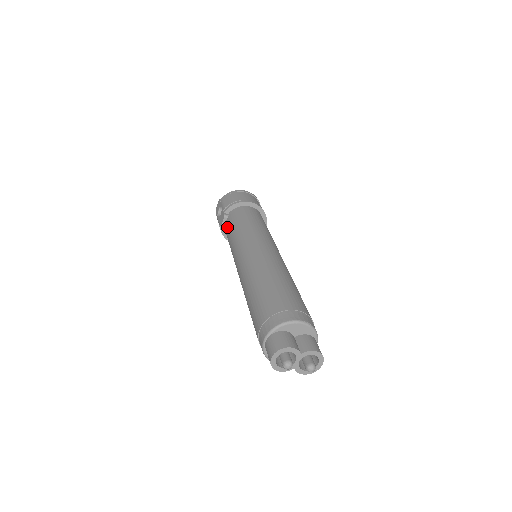
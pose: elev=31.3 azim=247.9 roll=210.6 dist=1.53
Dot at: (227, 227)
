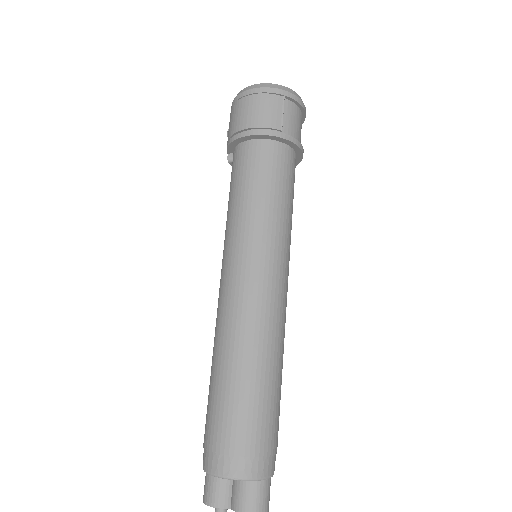
Dot at: occluded
